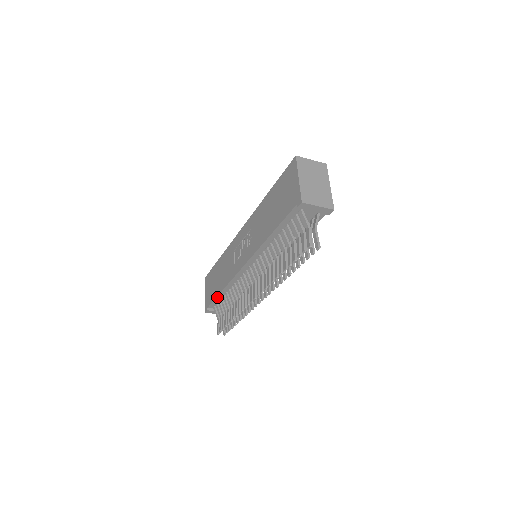
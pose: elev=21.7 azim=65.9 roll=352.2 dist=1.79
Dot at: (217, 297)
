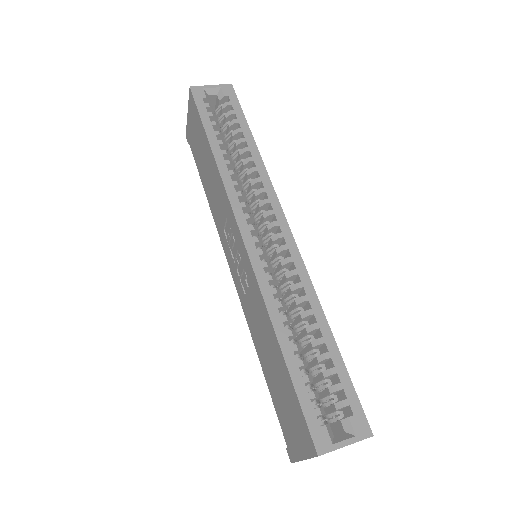
Dot at: (200, 175)
